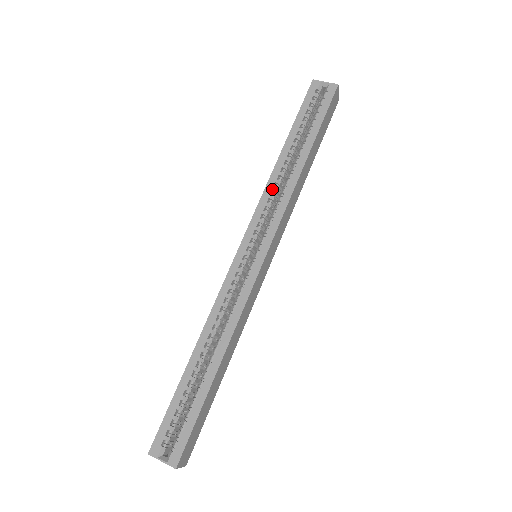
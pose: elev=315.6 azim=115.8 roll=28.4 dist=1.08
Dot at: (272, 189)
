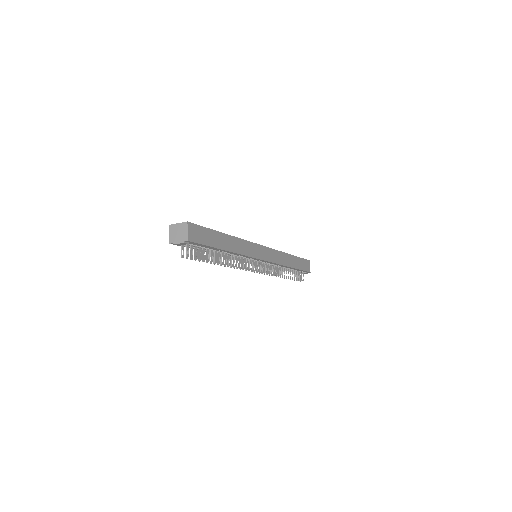
Dot at: occluded
